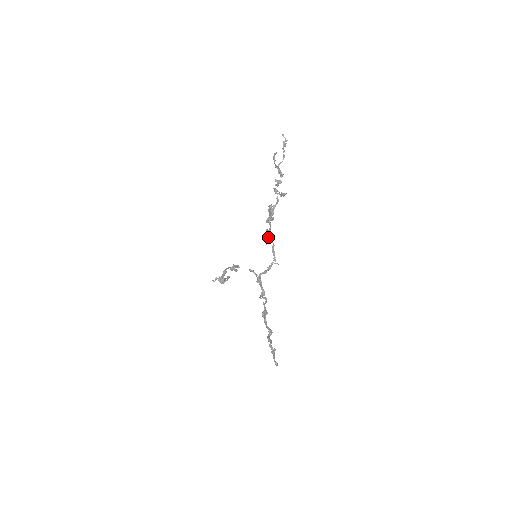
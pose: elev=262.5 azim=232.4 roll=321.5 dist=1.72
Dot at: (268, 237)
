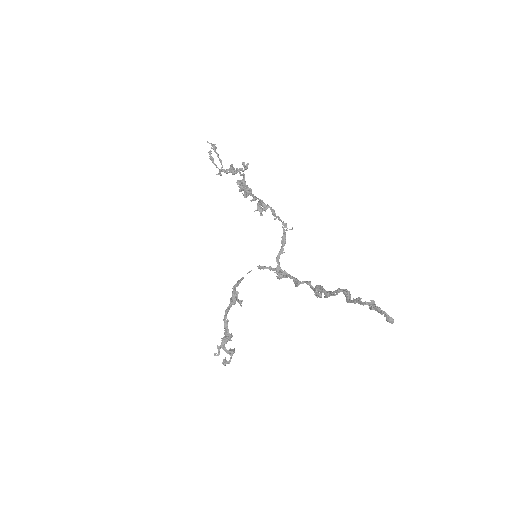
Dot at: (258, 203)
